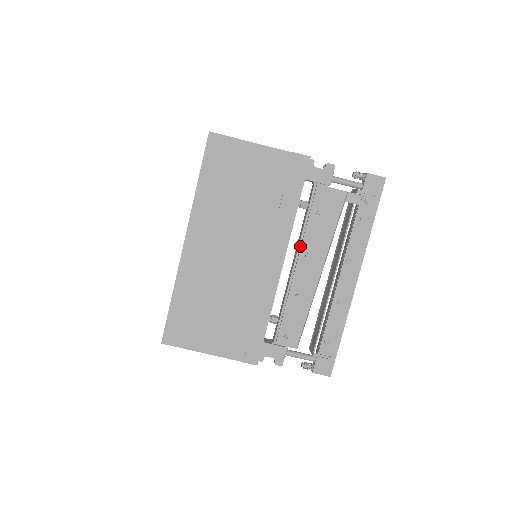
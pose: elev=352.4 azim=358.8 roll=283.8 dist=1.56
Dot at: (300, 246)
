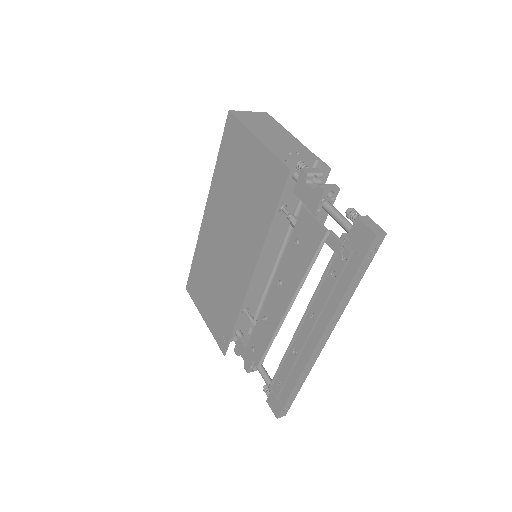
Dot at: occluded
